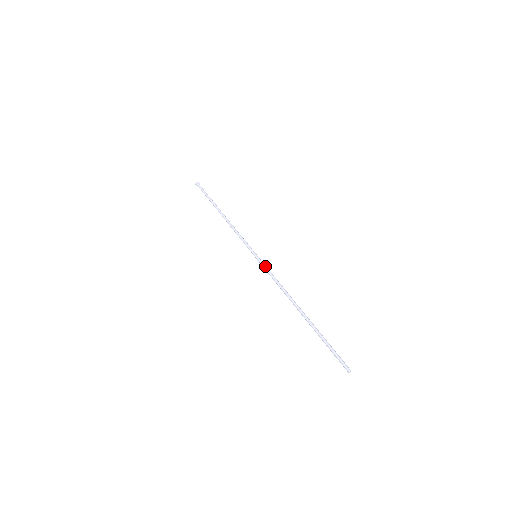
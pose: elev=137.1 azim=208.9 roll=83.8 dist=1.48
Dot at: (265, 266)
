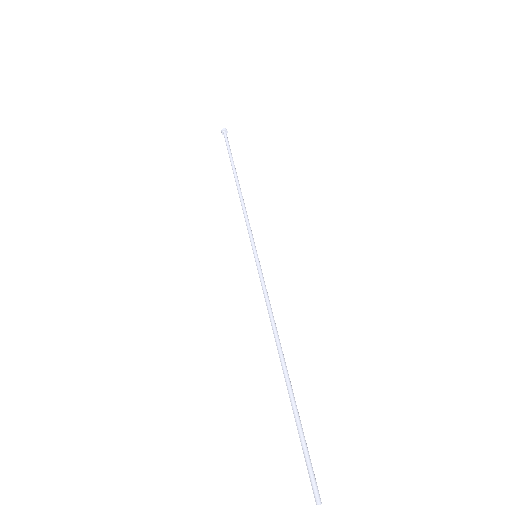
Dot at: (260, 276)
